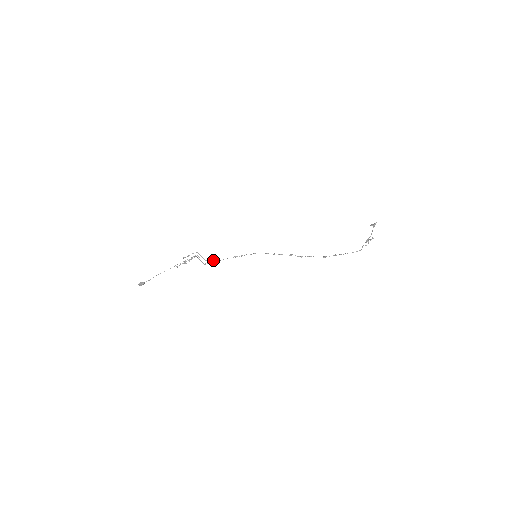
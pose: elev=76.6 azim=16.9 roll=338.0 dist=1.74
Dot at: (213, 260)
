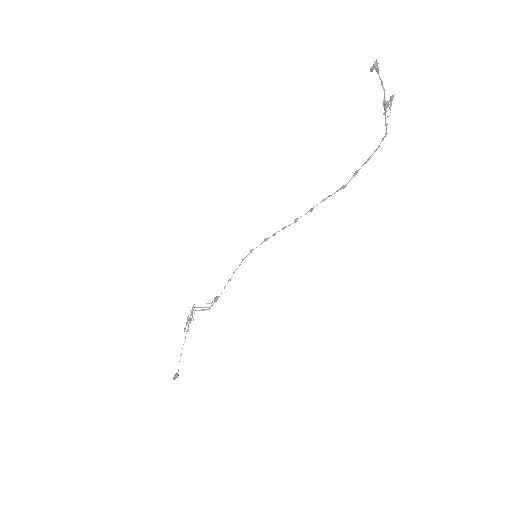
Dot at: (215, 299)
